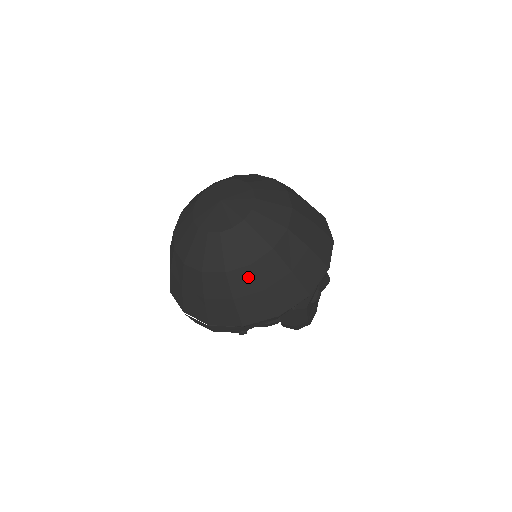
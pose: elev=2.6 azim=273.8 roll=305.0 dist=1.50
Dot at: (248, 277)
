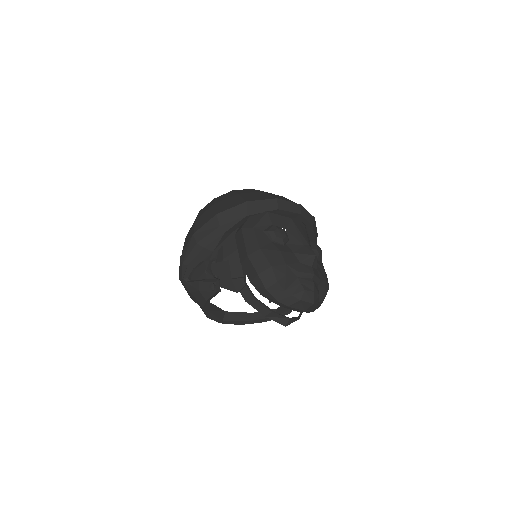
Dot at: (209, 205)
